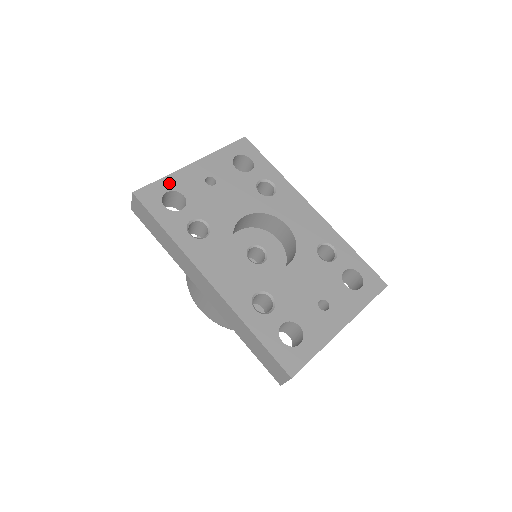
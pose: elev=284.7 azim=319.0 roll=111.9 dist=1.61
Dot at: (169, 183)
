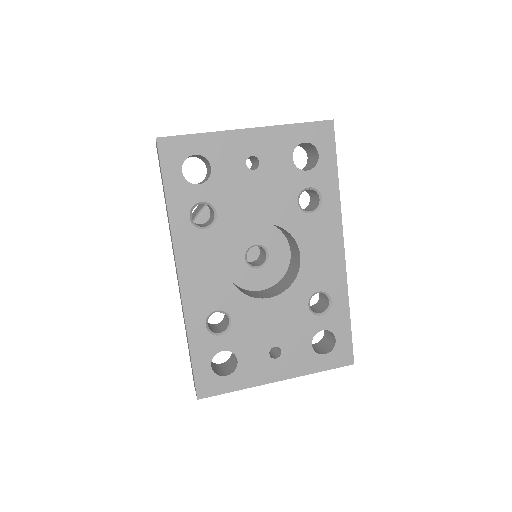
Dot at: (204, 144)
